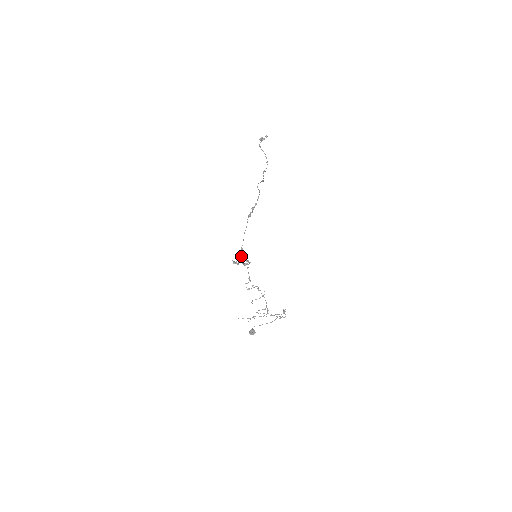
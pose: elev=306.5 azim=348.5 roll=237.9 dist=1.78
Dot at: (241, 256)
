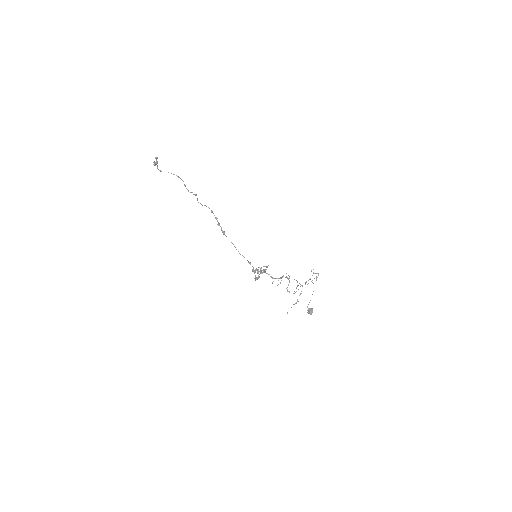
Dot at: (255, 269)
